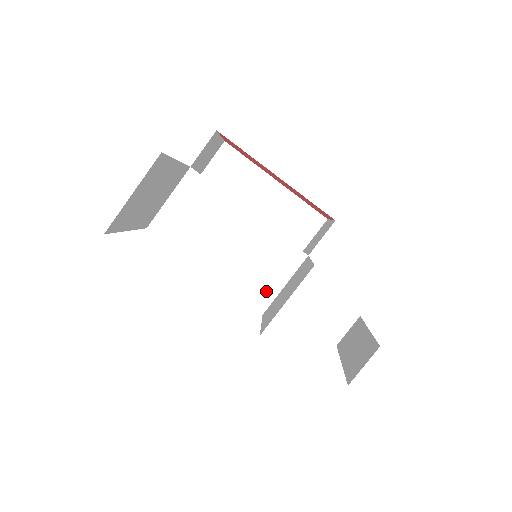
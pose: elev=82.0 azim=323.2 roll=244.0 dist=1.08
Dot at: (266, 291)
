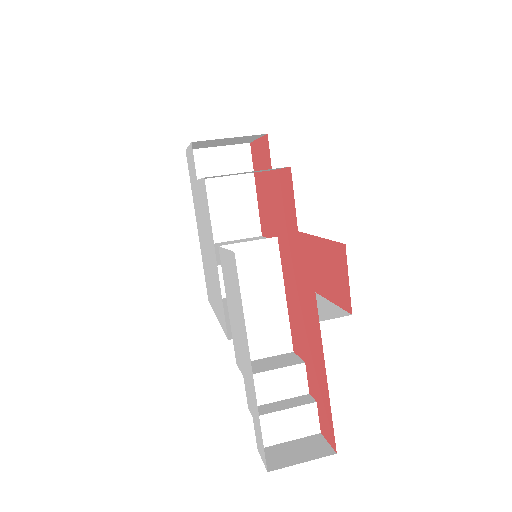
Dot at: occluded
